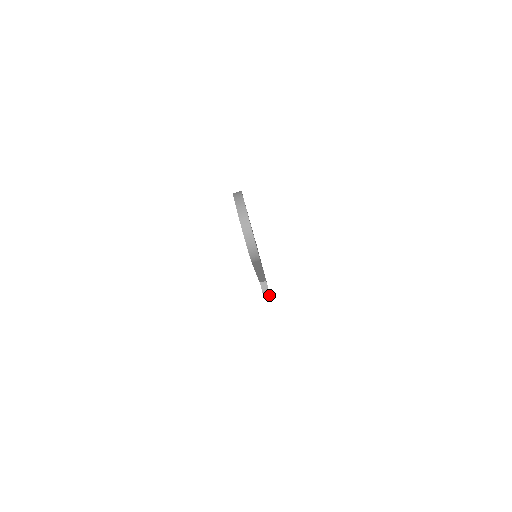
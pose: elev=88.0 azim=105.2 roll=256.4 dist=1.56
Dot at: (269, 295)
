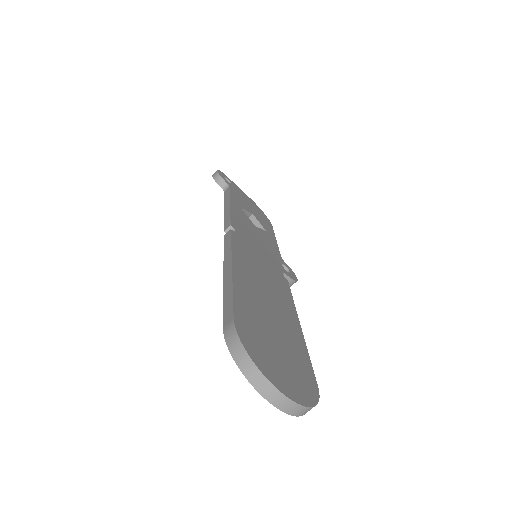
Dot at: occluded
